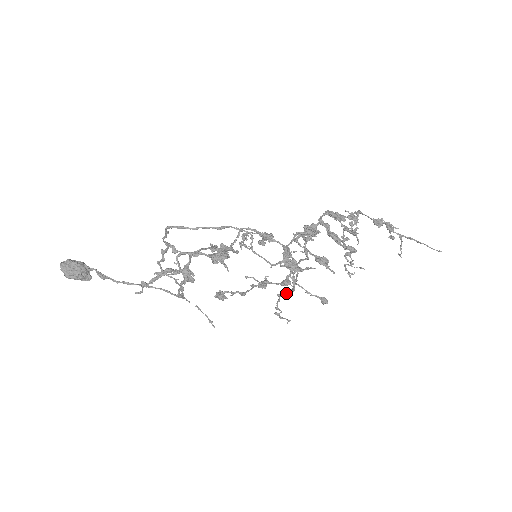
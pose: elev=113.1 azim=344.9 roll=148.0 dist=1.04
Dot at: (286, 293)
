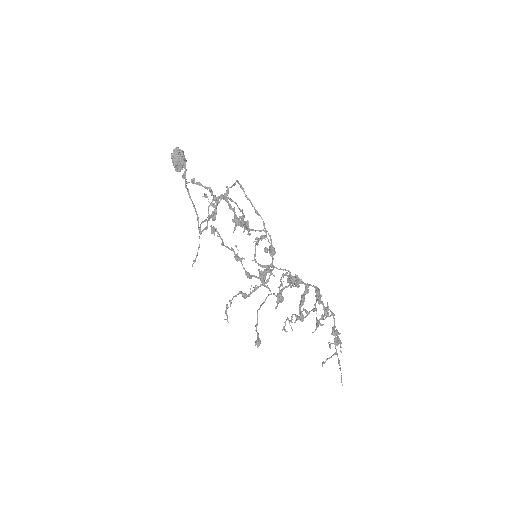
Dot at: (244, 293)
